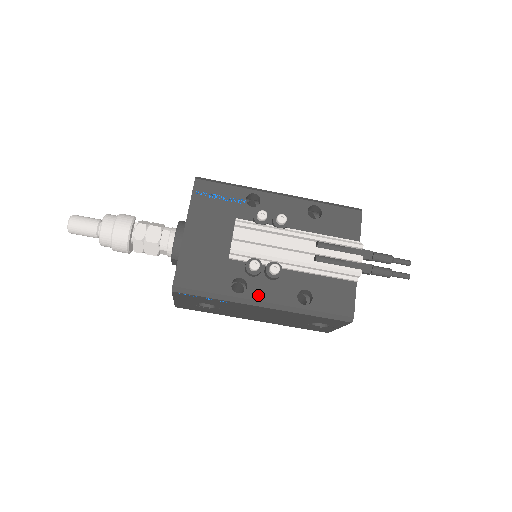
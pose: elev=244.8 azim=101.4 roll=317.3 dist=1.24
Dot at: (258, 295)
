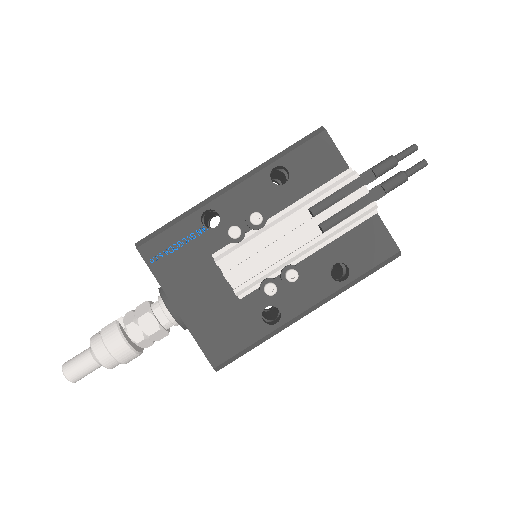
Dot at: (296, 309)
